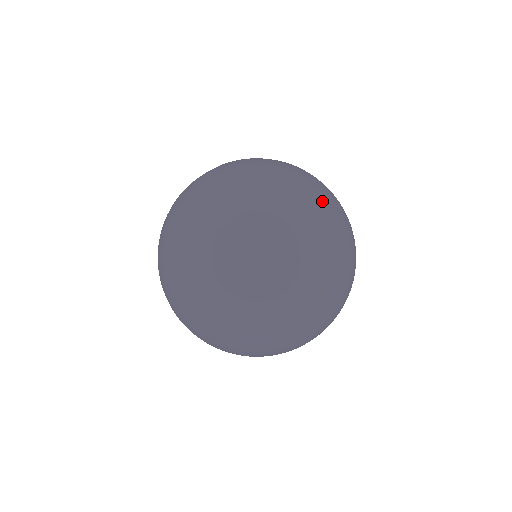
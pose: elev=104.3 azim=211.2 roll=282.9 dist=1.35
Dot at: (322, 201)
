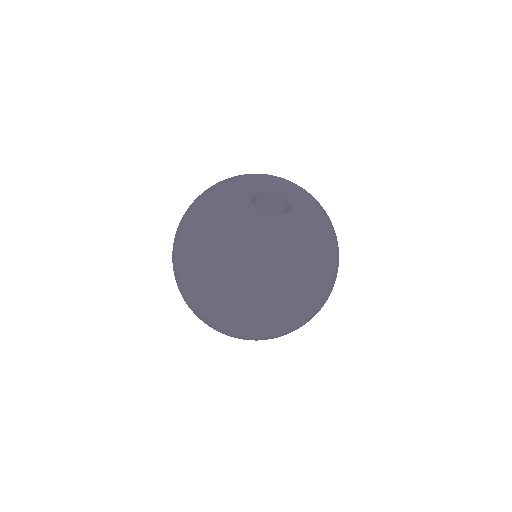
Dot at: (314, 313)
